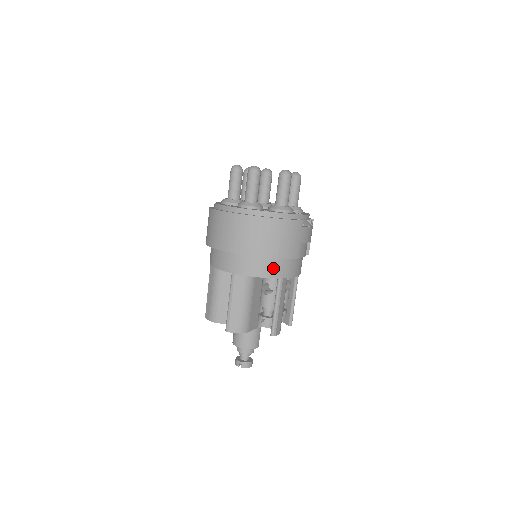
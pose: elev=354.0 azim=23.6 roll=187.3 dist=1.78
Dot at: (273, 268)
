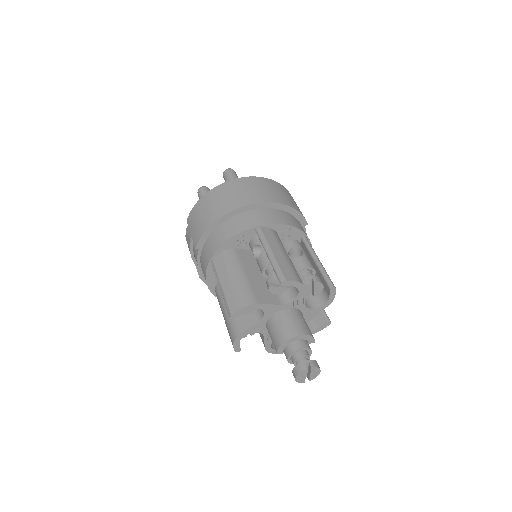
Dot at: (295, 222)
